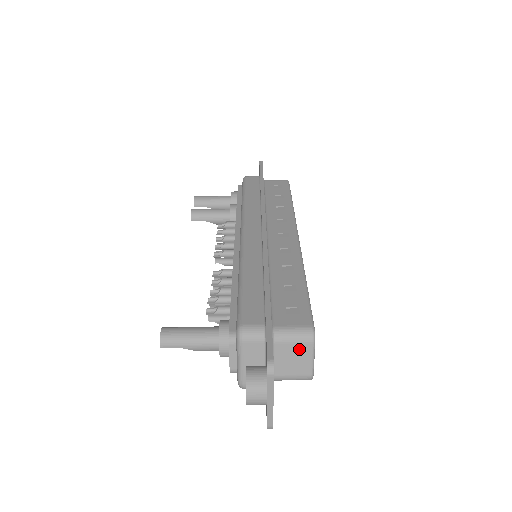
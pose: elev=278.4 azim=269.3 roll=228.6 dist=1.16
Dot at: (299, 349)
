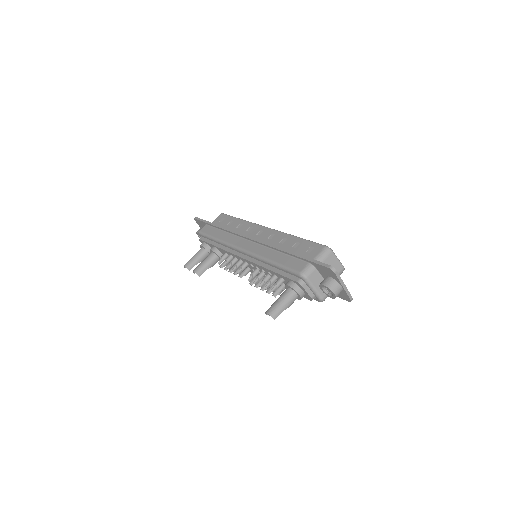
Dot at: (330, 260)
